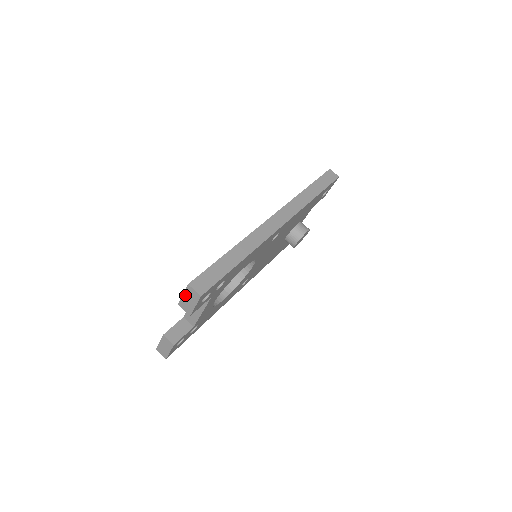
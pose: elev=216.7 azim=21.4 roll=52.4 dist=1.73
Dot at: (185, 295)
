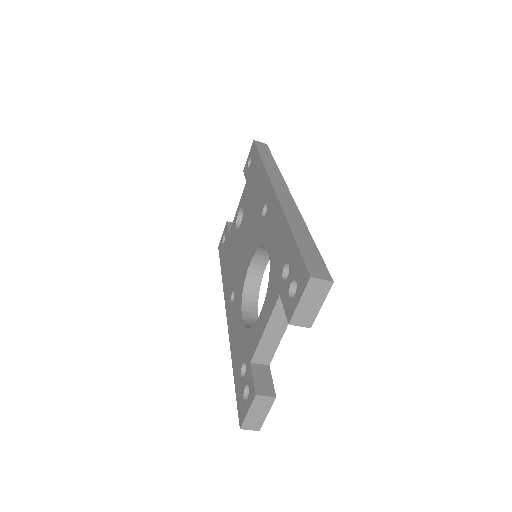
Dot at: (304, 299)
